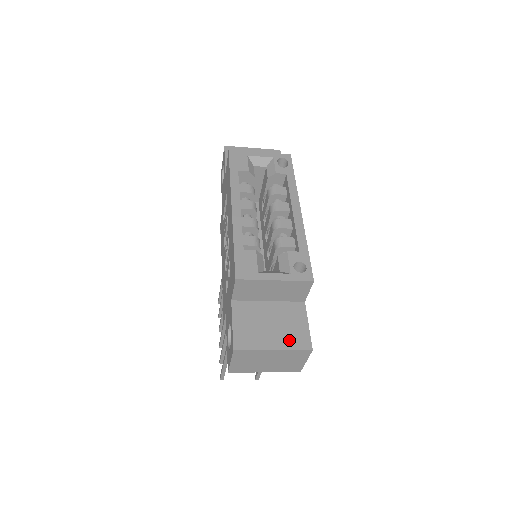
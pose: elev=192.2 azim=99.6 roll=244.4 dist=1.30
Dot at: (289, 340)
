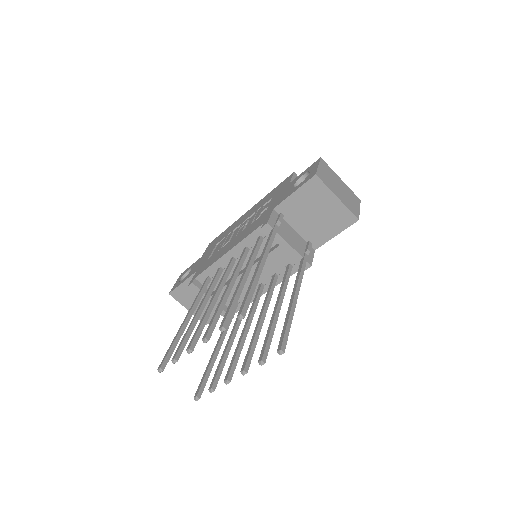
Dot at: occluded
